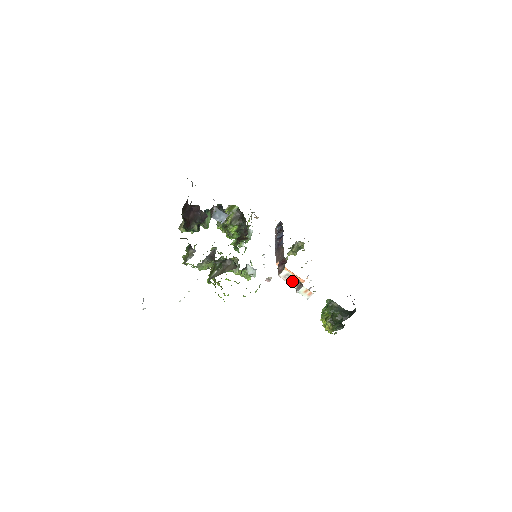
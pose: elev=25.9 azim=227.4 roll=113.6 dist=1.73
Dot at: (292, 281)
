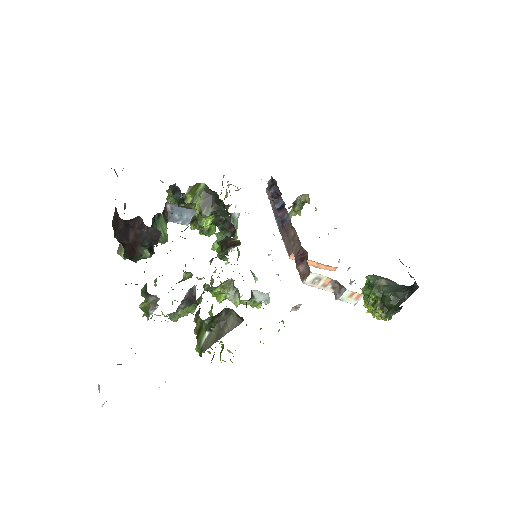
Dot at: (325, 284)
